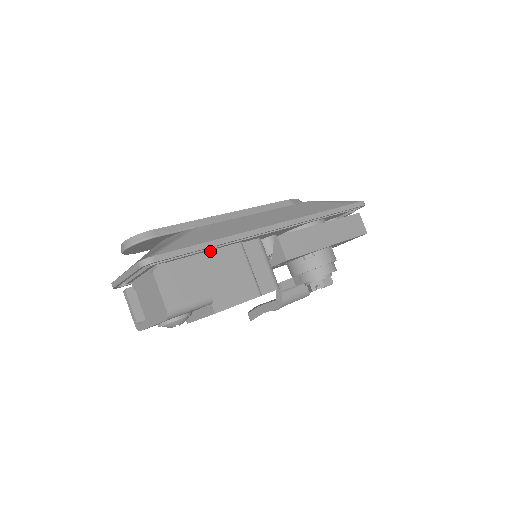
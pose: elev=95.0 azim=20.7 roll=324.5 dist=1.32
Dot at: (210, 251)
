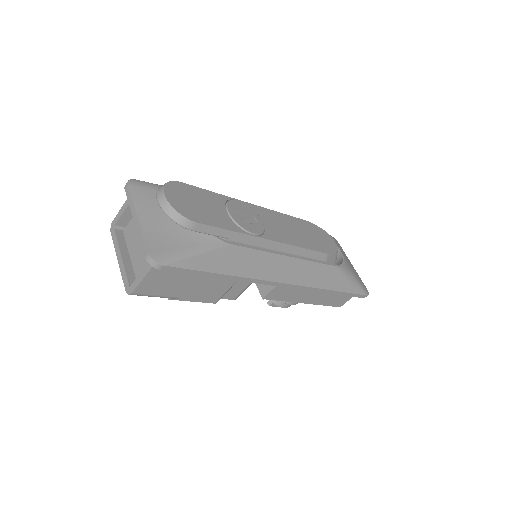
Dot at: occluded
